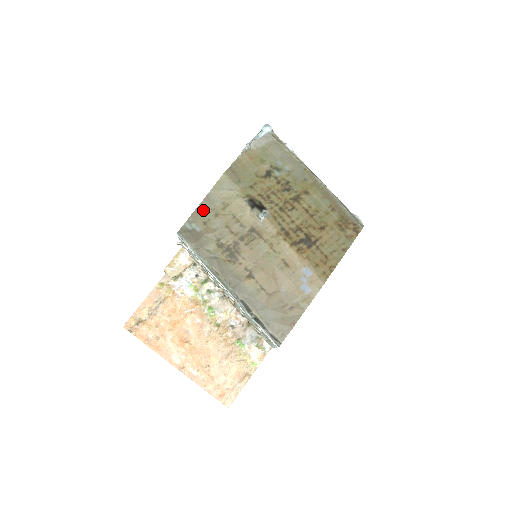
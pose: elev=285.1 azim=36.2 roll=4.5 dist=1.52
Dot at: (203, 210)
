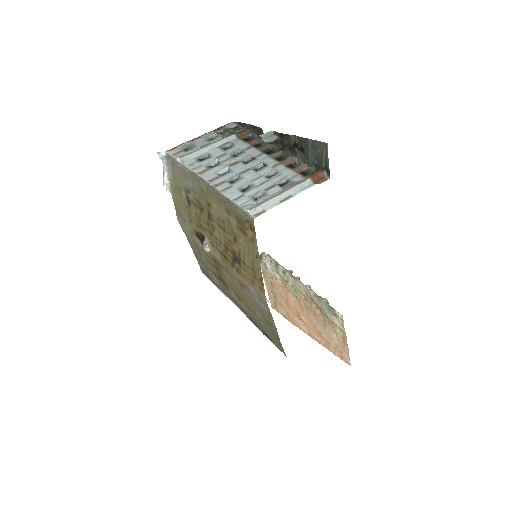
Dot at: (195, 251)
